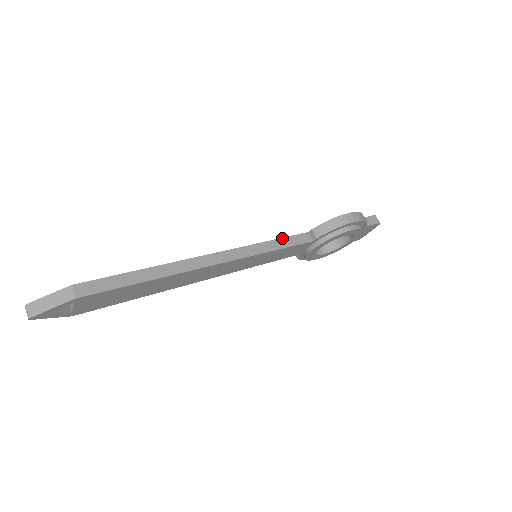
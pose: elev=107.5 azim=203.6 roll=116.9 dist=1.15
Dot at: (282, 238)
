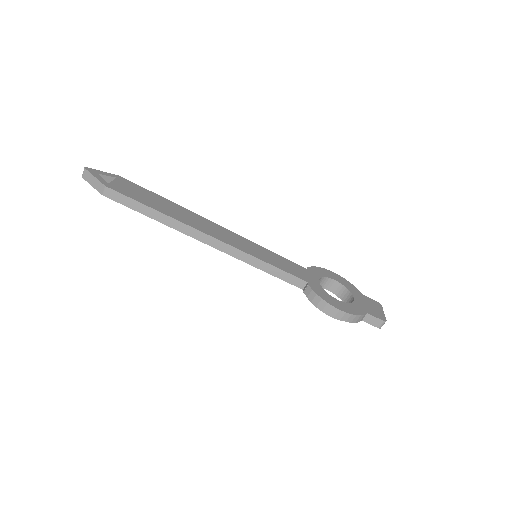
Dot at: (279, 268)
